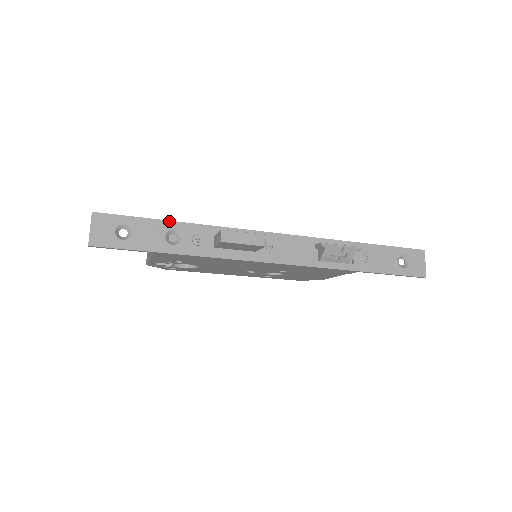
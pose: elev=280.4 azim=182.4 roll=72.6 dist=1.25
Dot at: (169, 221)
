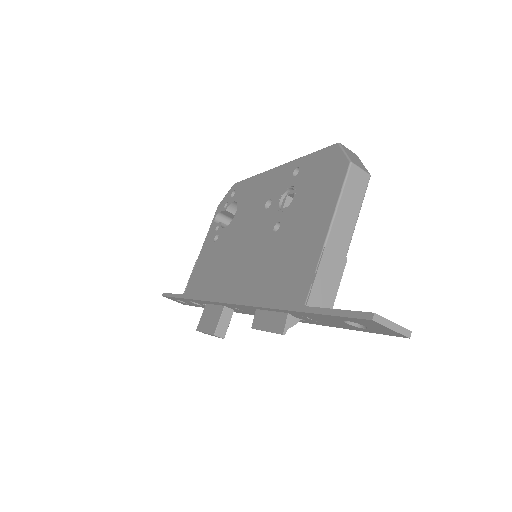
Dot at: (182, 298)
